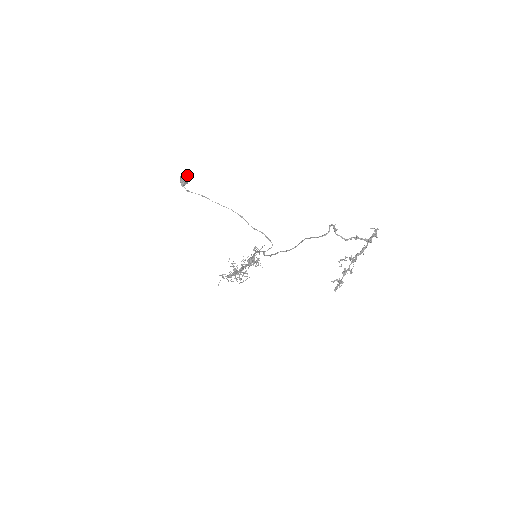
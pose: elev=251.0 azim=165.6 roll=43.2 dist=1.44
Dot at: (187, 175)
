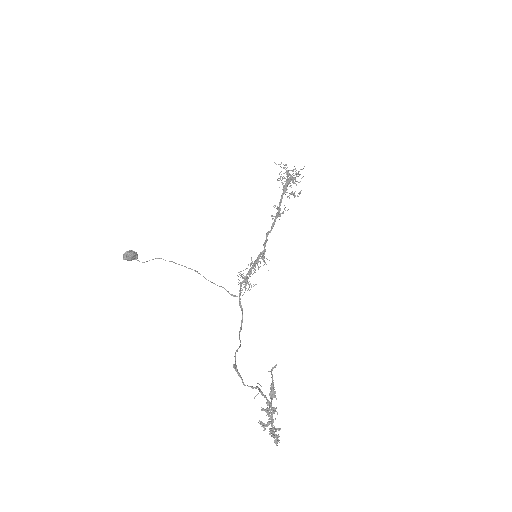
Dot at: (126, 258)
